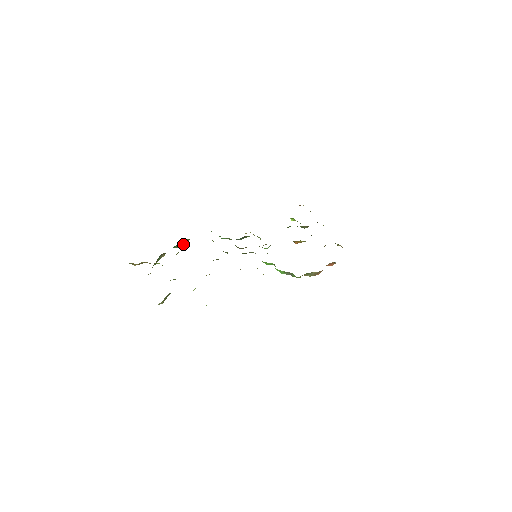
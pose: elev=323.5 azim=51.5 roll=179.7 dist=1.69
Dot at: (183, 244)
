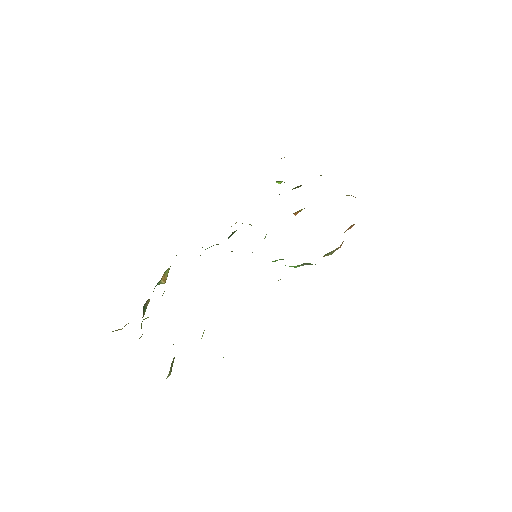
Dot at: (165, 277)
